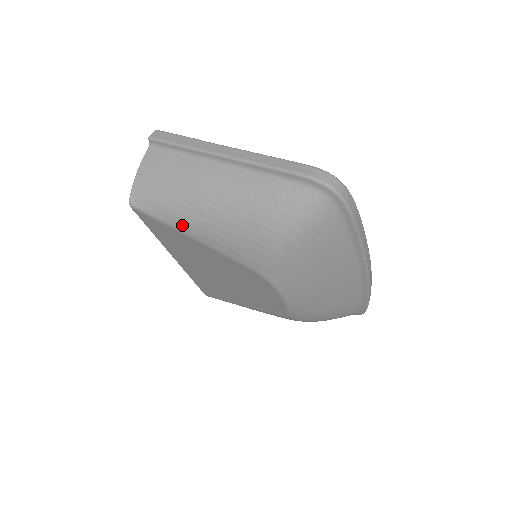
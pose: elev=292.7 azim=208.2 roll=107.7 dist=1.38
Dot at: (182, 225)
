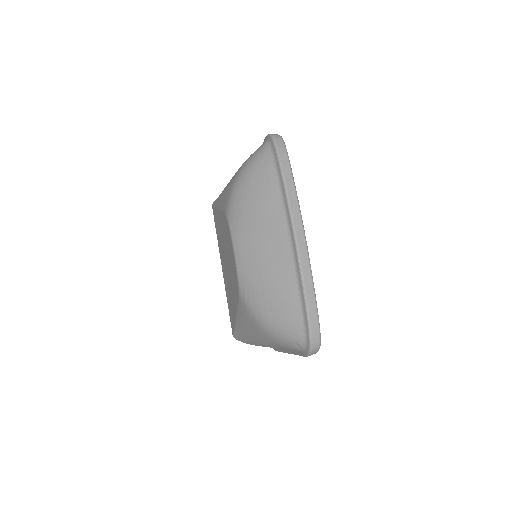
Dot at: (218, 200)
